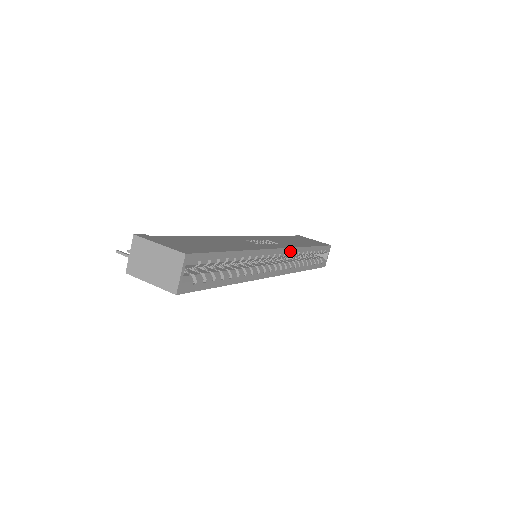
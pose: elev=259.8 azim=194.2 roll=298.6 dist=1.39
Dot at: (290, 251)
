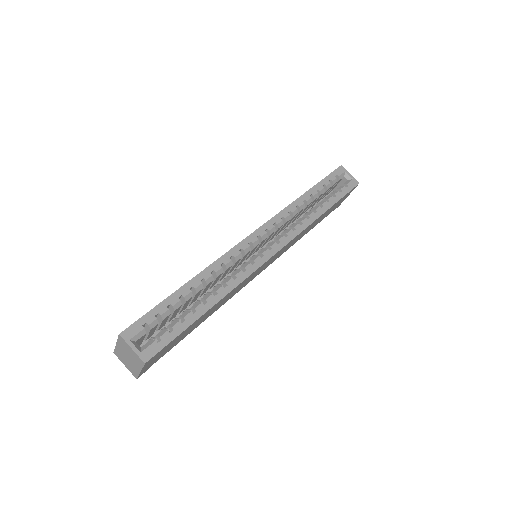
Dot at: (272, 222)
